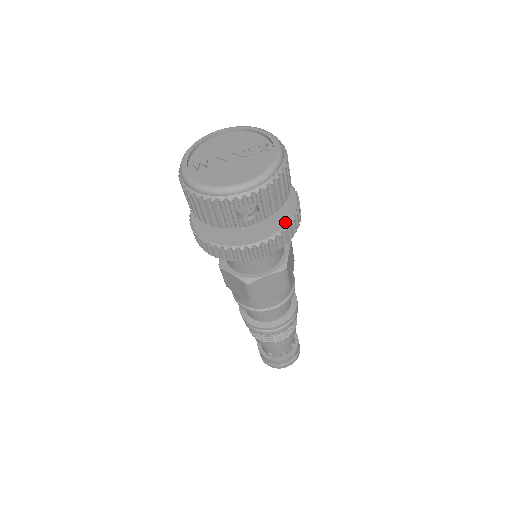
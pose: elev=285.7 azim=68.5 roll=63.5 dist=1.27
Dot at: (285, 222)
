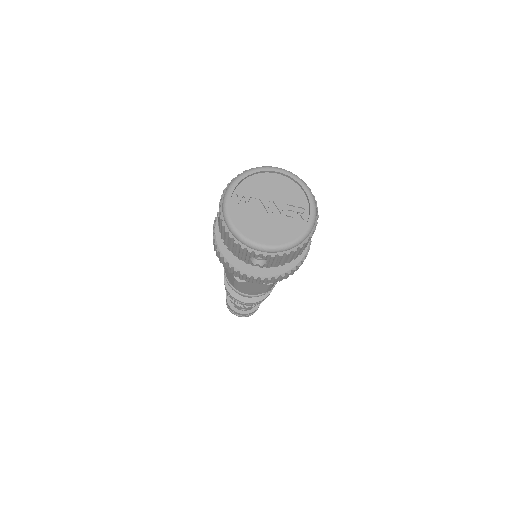
Dot at: (286, 269)
